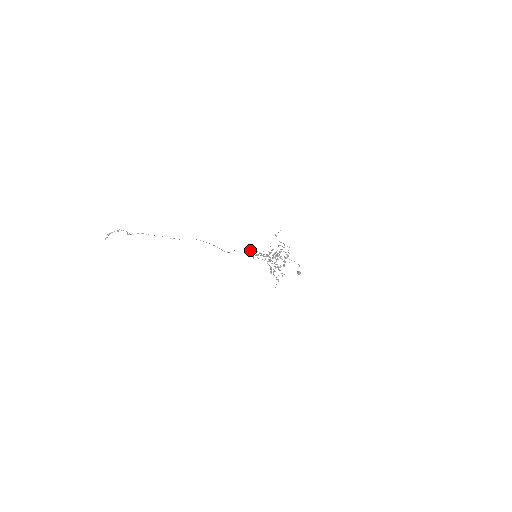
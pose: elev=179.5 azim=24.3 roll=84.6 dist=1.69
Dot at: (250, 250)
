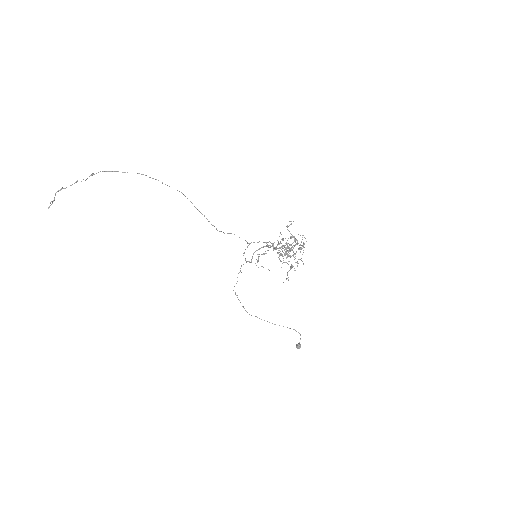
Dot at: occluded
